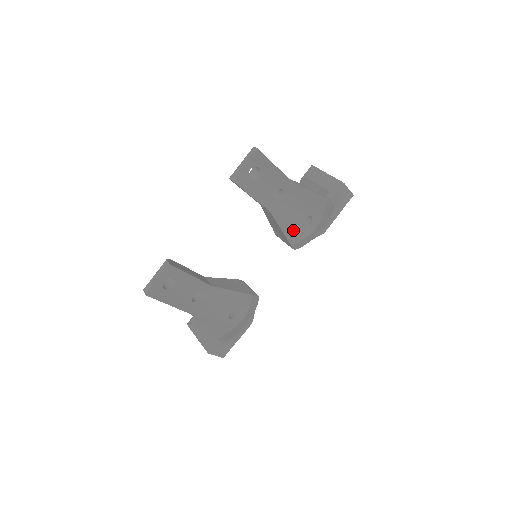
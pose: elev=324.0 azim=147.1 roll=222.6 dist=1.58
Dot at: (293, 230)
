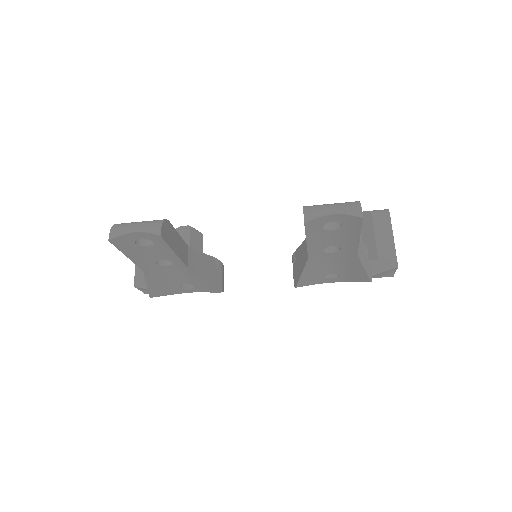
Dot at: (312, 276)
